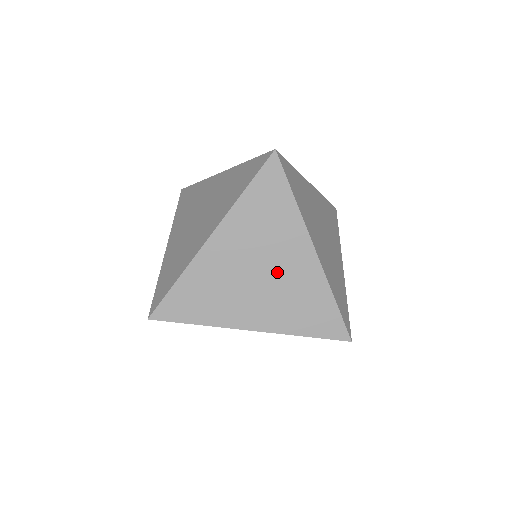
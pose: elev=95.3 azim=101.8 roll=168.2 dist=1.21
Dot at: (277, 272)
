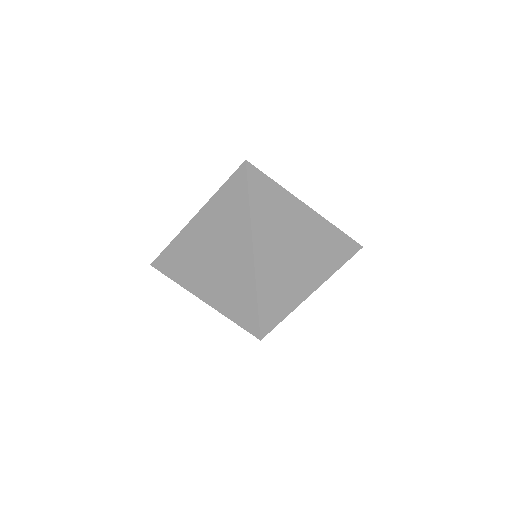
Dot at: occluded
